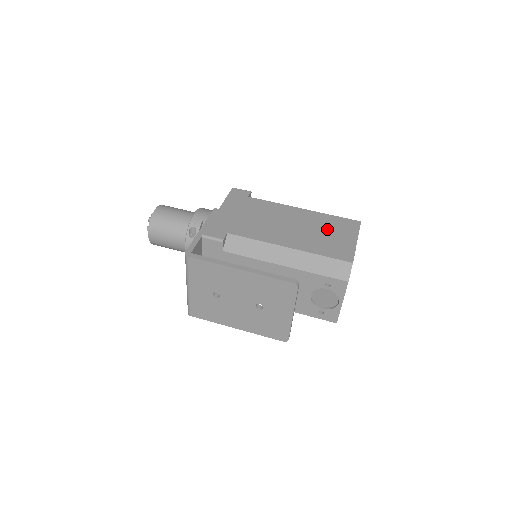
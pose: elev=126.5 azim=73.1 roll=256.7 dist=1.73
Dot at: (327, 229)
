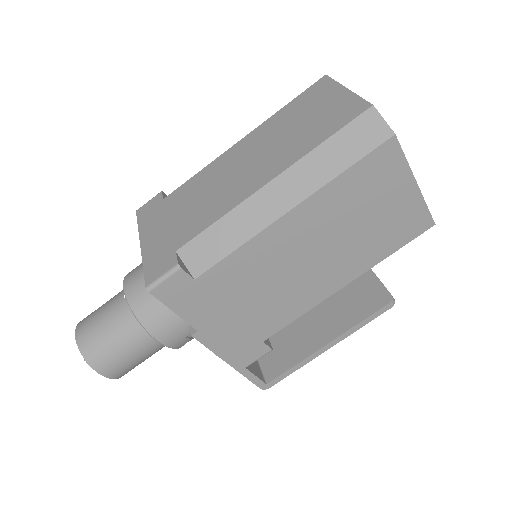
Dot at: (362, 210)
